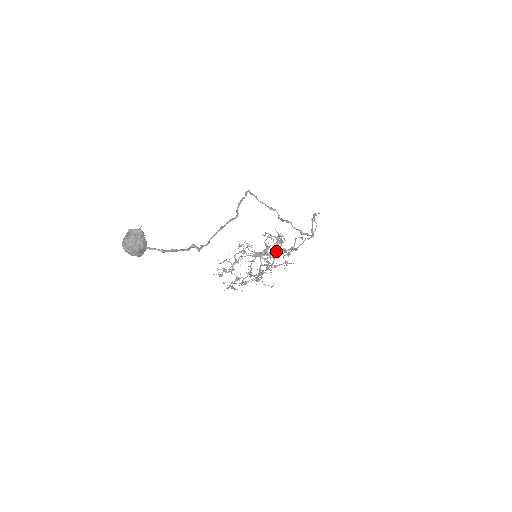
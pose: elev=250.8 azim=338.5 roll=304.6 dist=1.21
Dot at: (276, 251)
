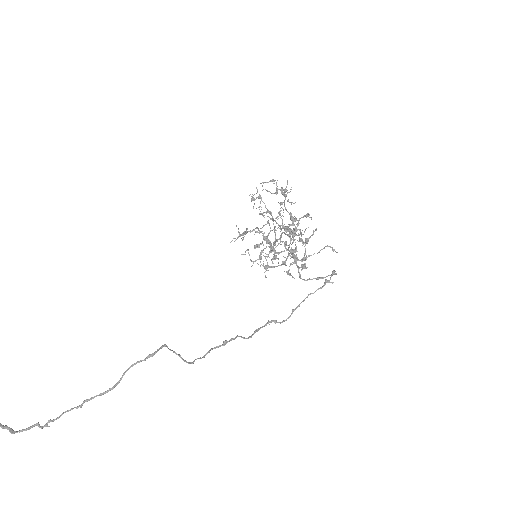
Dot at: occluded
